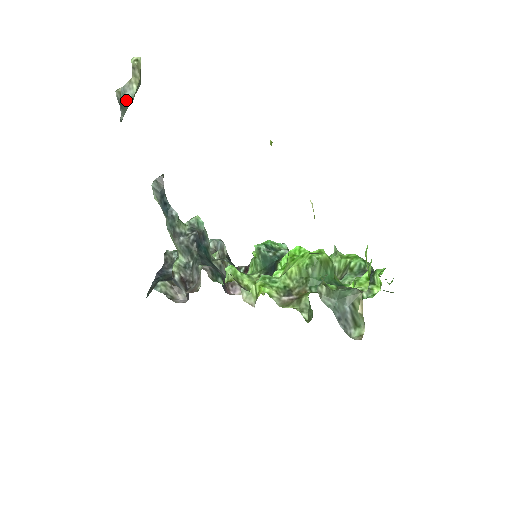
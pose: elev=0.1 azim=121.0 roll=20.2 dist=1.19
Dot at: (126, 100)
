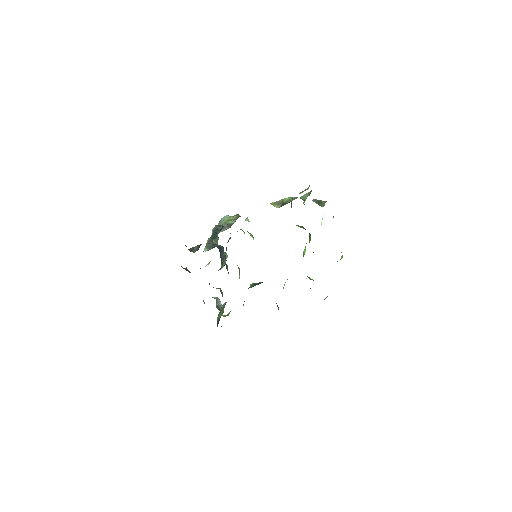
Dot at: (225, 218)
